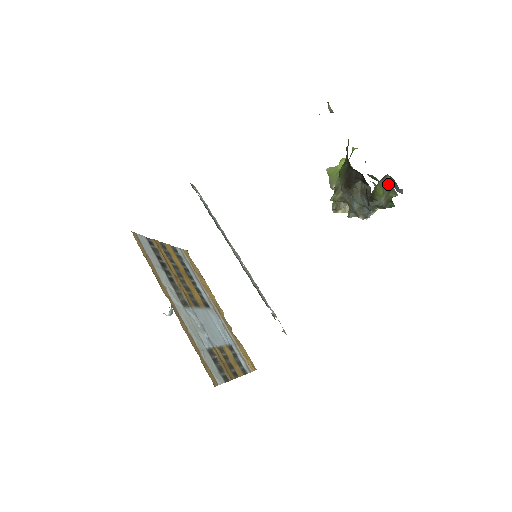
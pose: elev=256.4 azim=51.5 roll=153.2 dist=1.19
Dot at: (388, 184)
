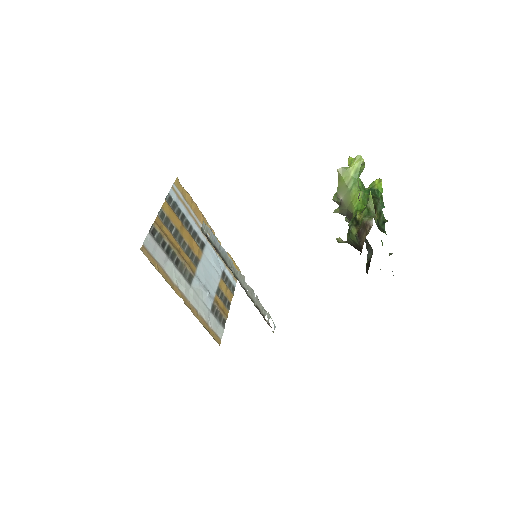
Dot at: occluded
